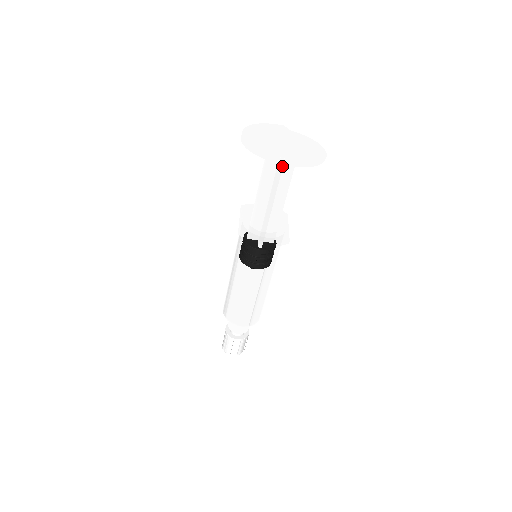
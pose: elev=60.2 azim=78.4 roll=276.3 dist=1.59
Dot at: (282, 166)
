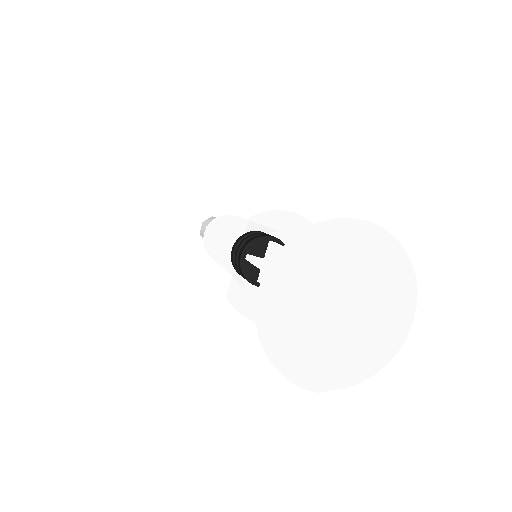
Dot at: occluded
